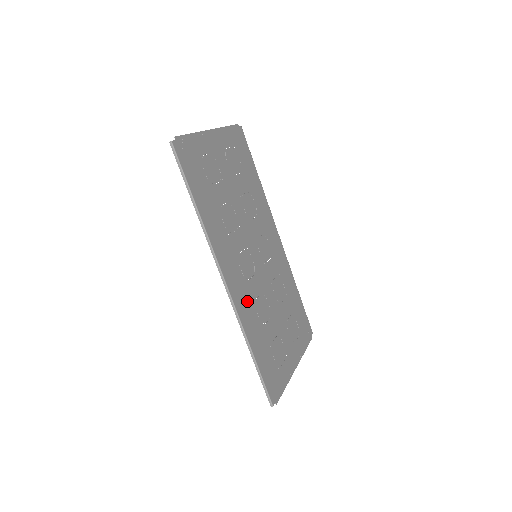
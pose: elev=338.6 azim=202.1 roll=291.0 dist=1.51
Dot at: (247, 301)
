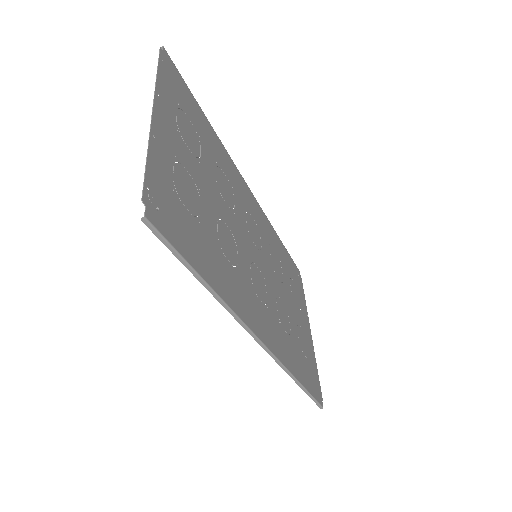
Dot at: (277, 332)
